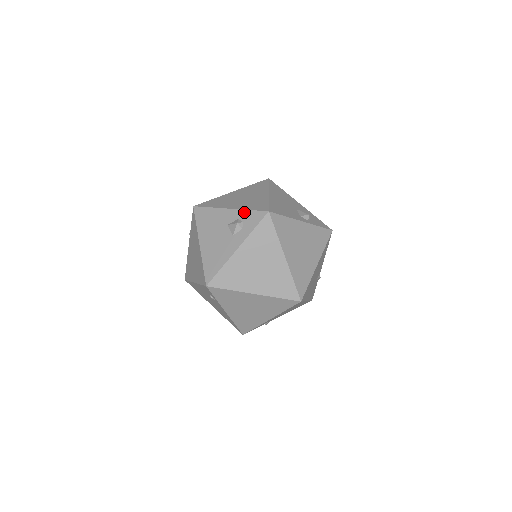
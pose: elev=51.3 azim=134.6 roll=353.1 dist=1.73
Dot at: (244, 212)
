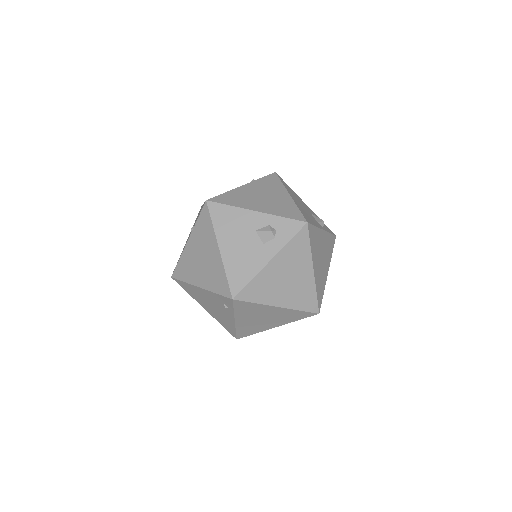
Dot at: (276, 218)
